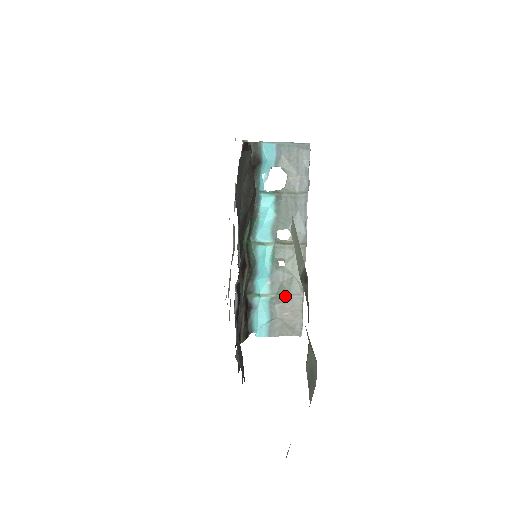
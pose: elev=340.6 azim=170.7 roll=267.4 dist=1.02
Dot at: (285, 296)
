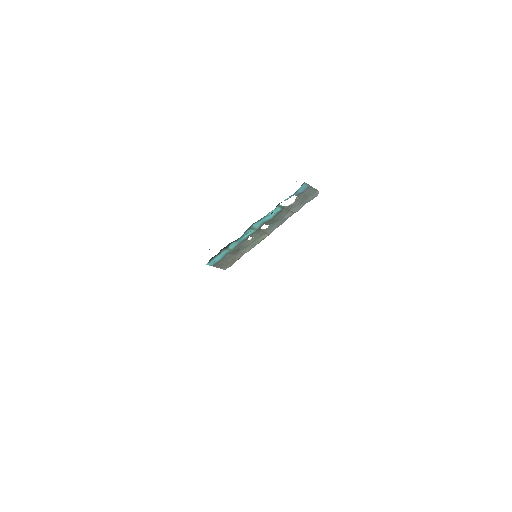
Dot at: (236, 252)
